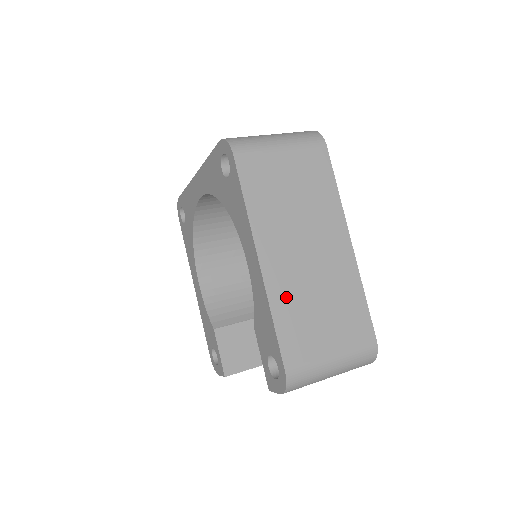
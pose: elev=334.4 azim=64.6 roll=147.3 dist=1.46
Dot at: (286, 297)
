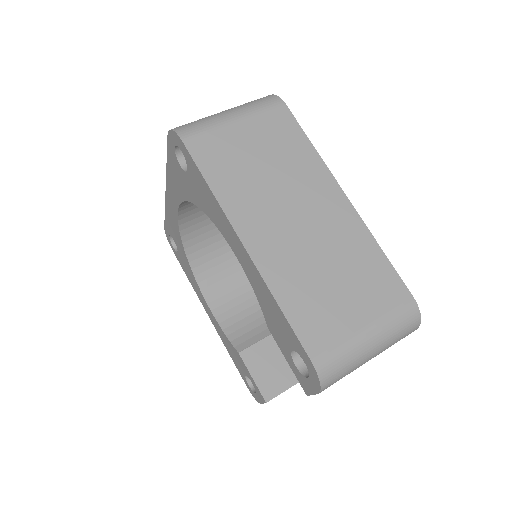
Dot at: (287, 276)
